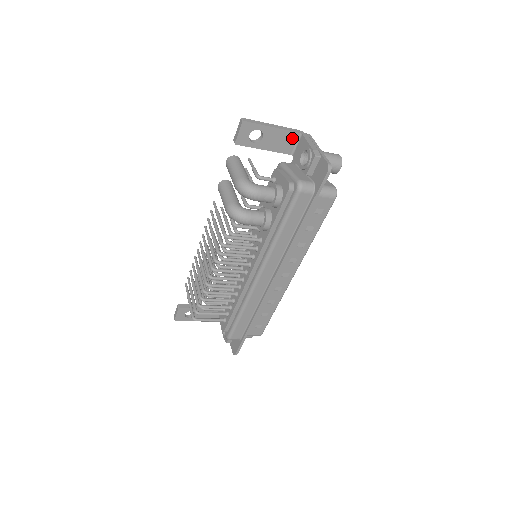
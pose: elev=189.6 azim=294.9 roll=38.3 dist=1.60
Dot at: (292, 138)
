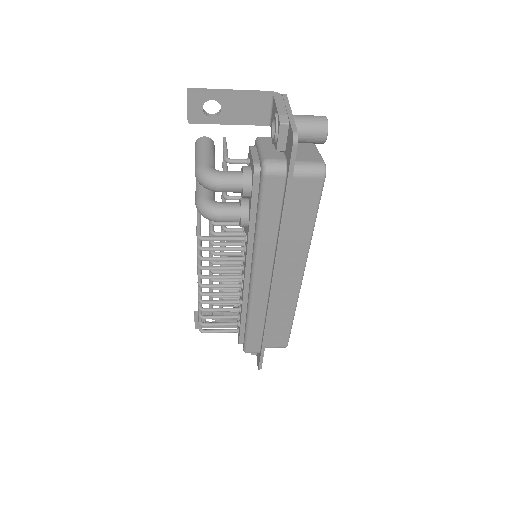
Dot at: (262, 103)
